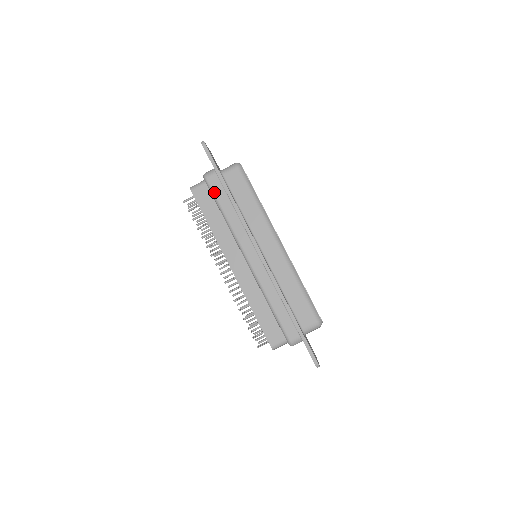
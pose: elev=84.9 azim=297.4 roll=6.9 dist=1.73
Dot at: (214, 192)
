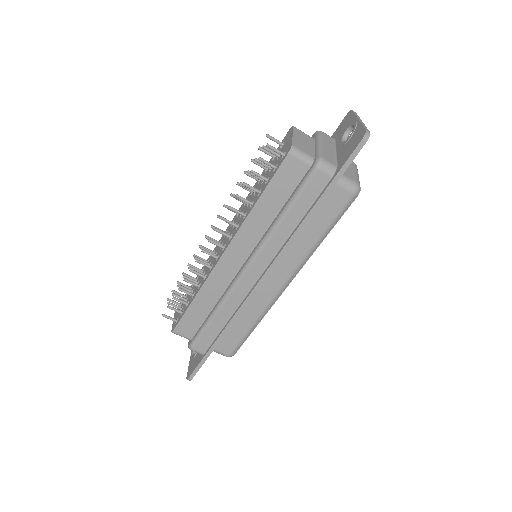
Dot at: (304, 189)
